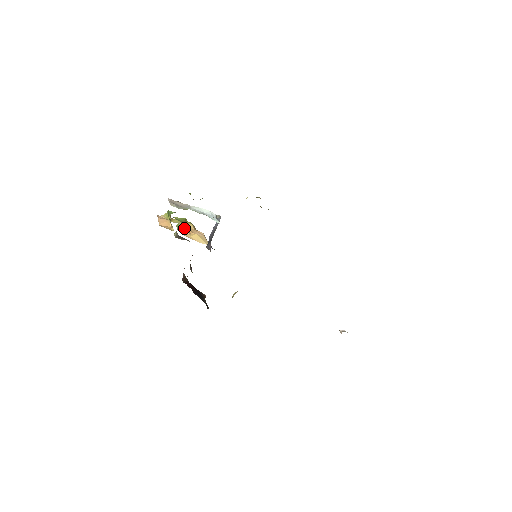
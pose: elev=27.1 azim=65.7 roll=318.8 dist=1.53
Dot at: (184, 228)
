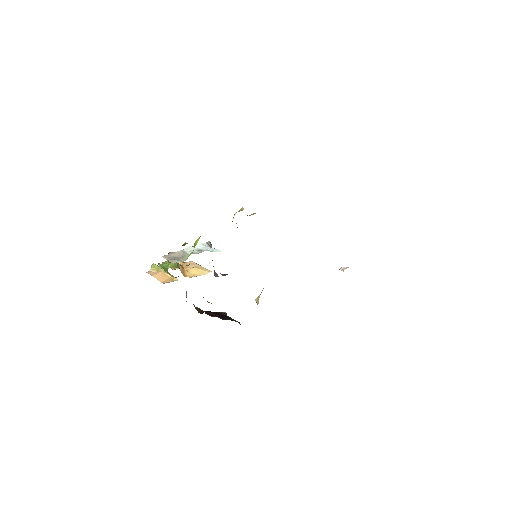
Dot at: (180, 270)
